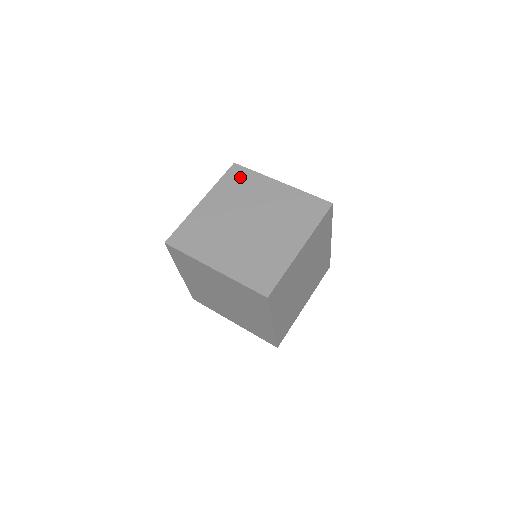
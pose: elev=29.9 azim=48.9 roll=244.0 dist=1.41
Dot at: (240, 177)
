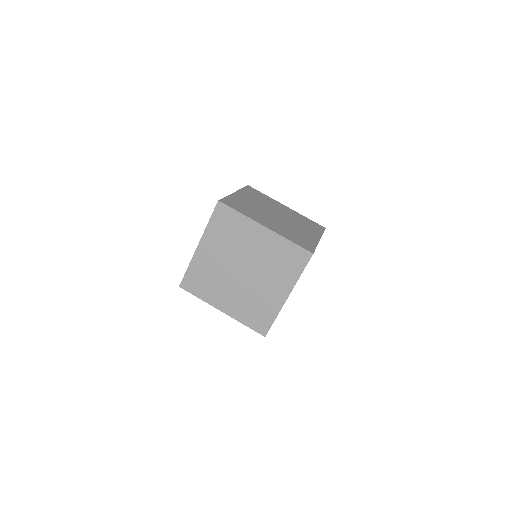
Dot at: (257, 193)
